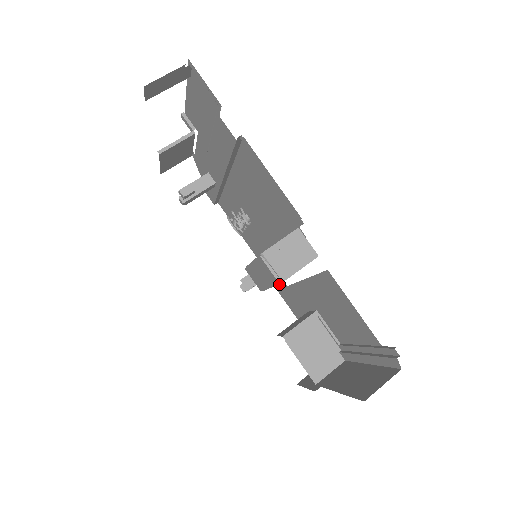
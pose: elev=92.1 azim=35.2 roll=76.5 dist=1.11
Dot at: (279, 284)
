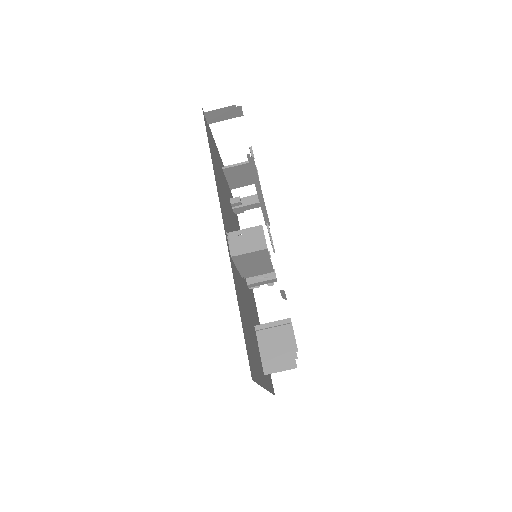
Dot at: occluded
